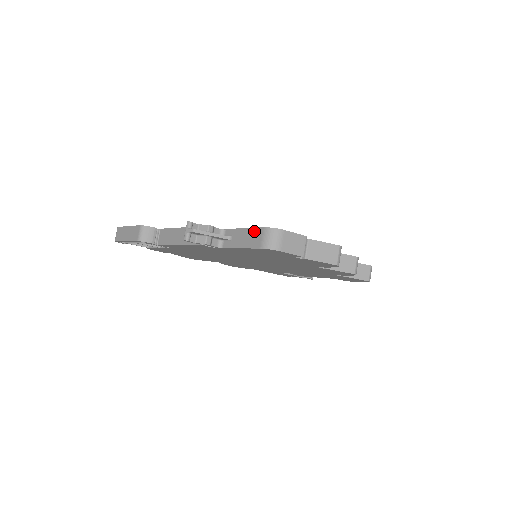
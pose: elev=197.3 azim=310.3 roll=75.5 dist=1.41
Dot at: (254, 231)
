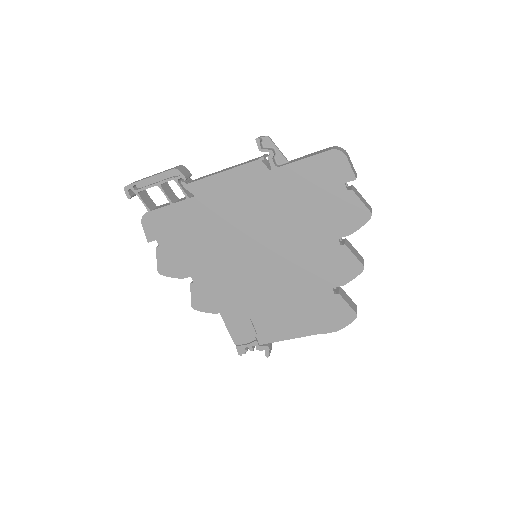
Dot at: (321, 150)
